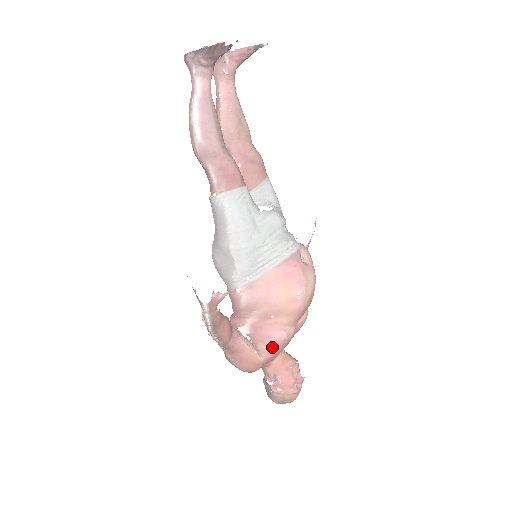
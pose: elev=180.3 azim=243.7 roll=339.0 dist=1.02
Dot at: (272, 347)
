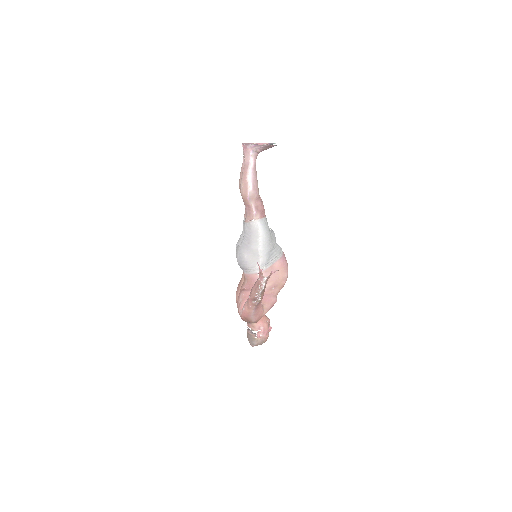
Dot at: (270, 306)
